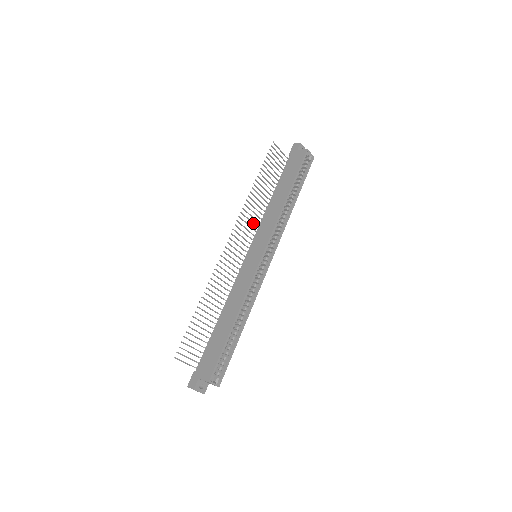
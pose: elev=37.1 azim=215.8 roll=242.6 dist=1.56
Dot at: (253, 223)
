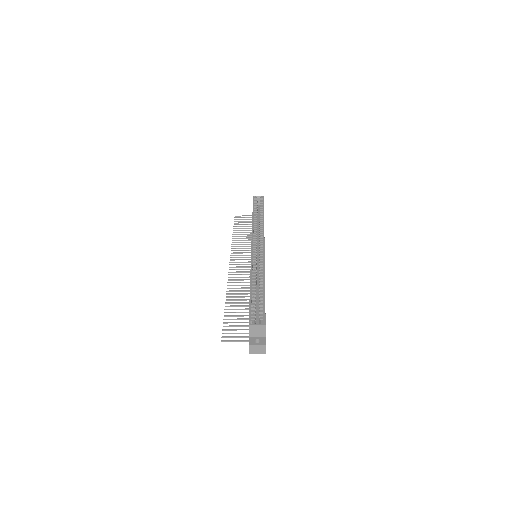
Dot at: (248, 250)
